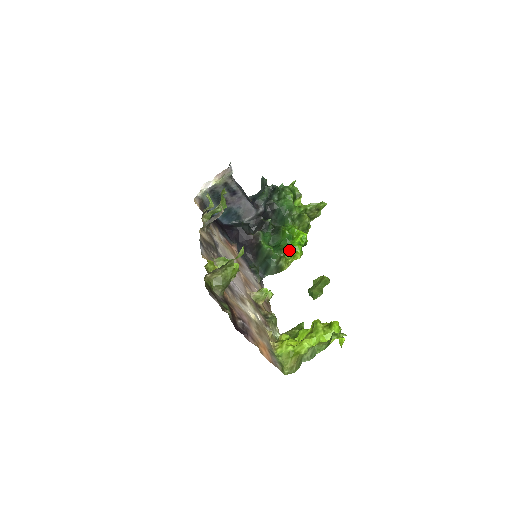
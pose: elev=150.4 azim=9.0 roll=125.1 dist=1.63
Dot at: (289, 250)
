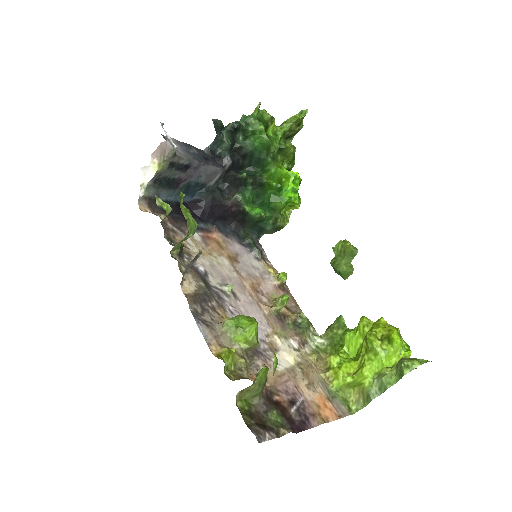
Dot at: (284, 205)
